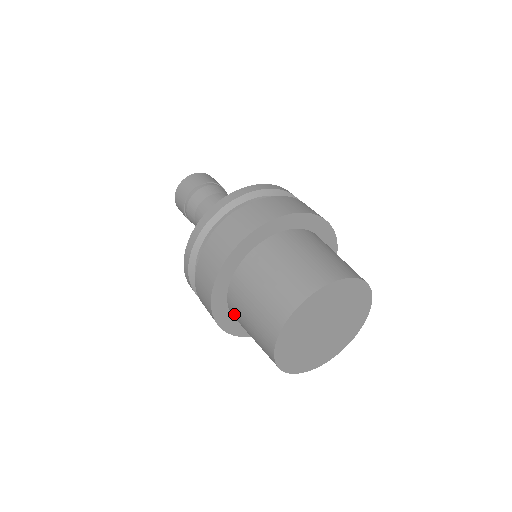
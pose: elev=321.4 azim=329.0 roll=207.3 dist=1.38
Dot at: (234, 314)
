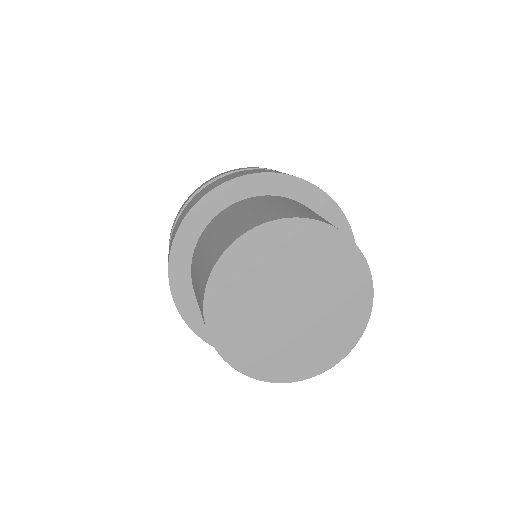
Dot at: (195, 255)
